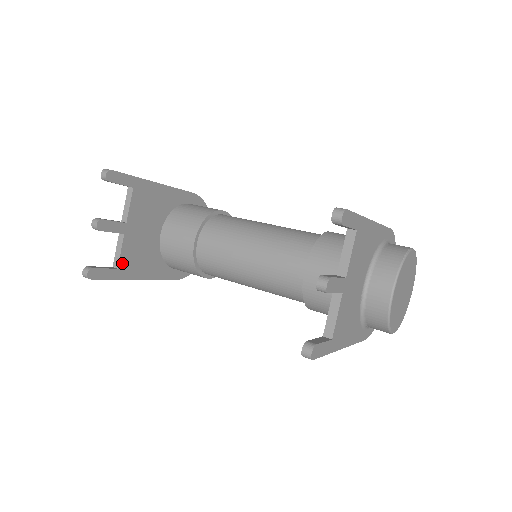
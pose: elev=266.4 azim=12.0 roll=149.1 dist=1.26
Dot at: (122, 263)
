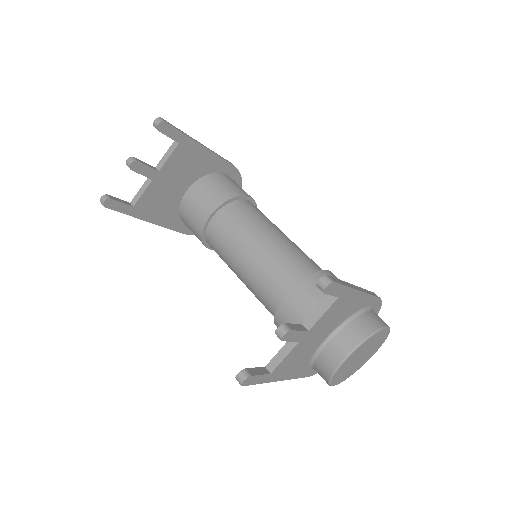
Dot at: (140, 203)
